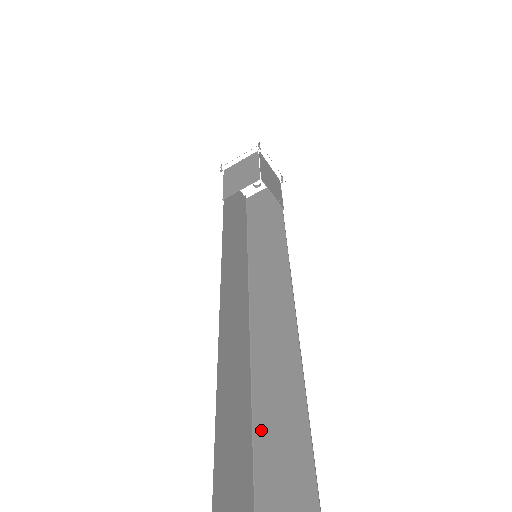
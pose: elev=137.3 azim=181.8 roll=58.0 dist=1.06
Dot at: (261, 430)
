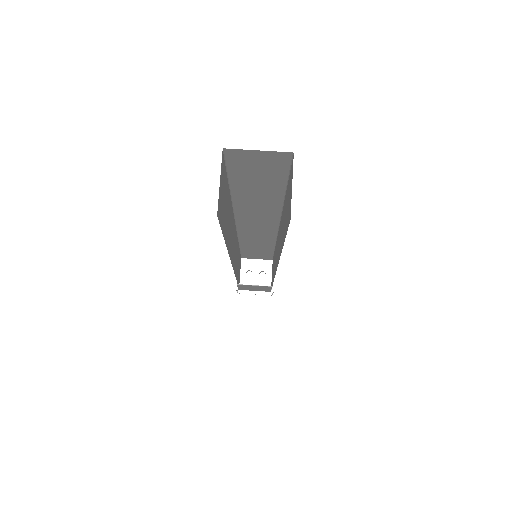
Dot at: (283, 239)
